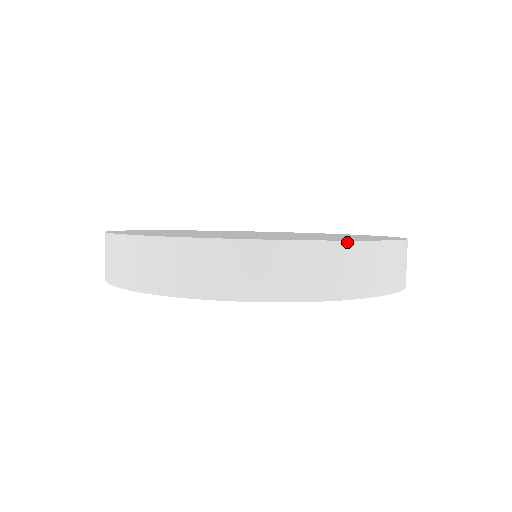
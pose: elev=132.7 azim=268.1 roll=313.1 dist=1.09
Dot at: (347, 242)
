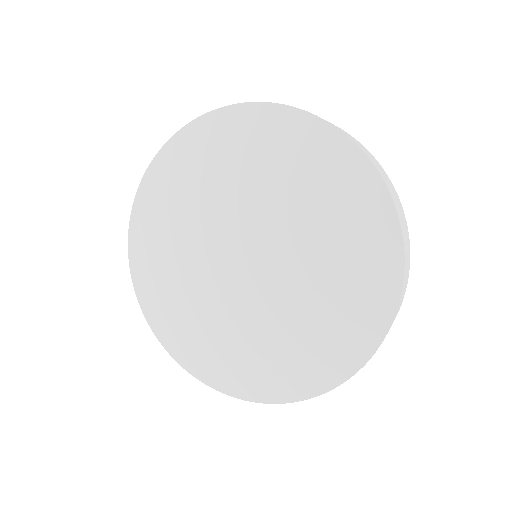
Dot at: occluded
